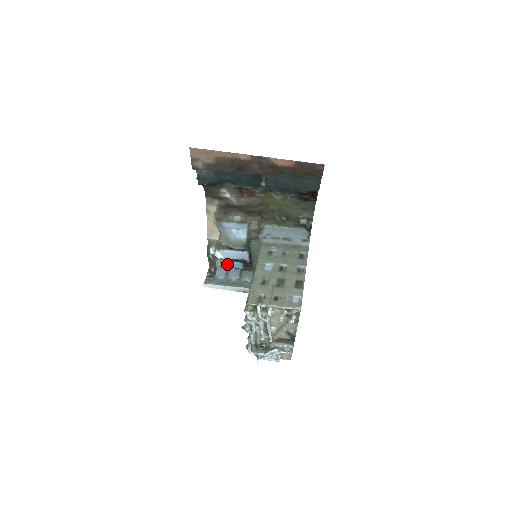
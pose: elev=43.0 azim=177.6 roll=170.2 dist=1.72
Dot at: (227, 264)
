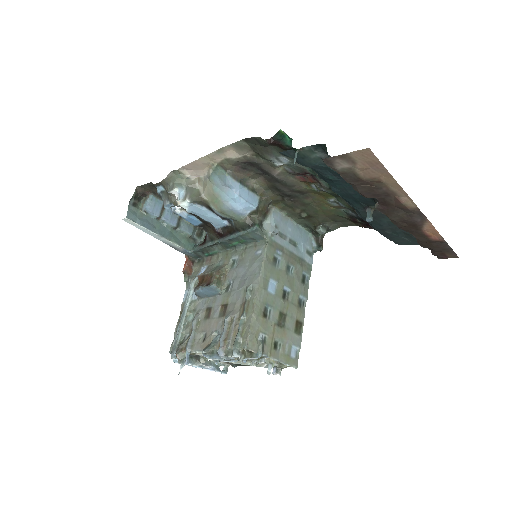
Dot at: (180, 212)
